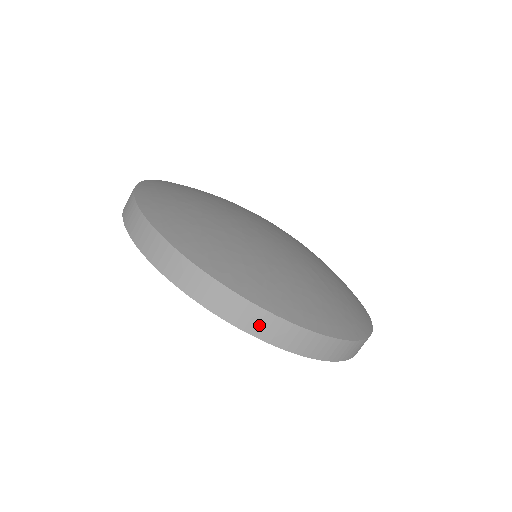
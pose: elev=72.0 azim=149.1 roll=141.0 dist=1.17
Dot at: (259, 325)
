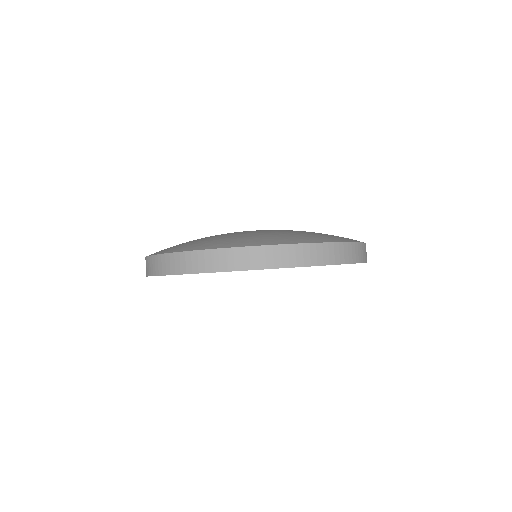
Dot at: (340, 255)
